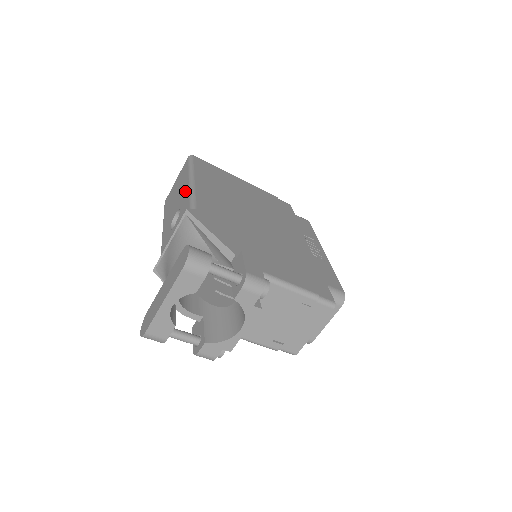
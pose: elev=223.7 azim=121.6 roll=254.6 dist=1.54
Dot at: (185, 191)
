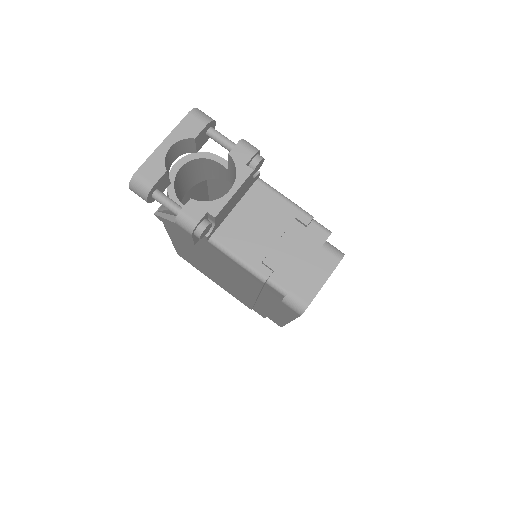
Dot at: occluded
